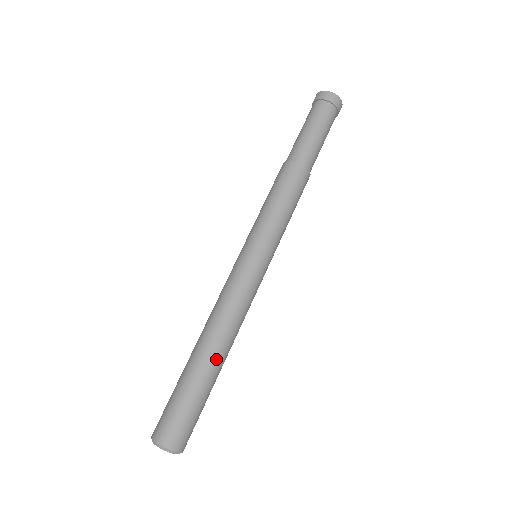
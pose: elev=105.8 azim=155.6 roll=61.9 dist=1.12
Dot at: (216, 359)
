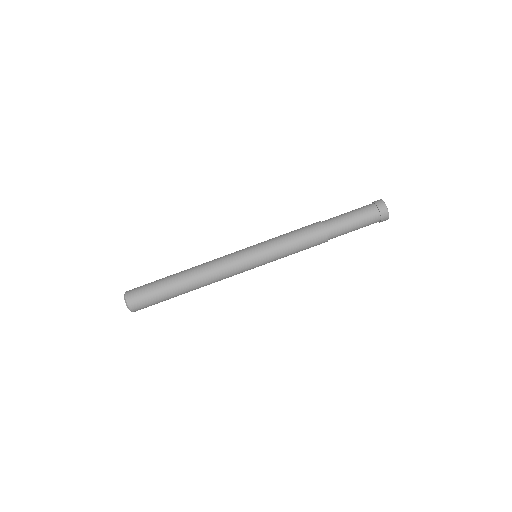
Dot at: (189, 291)
